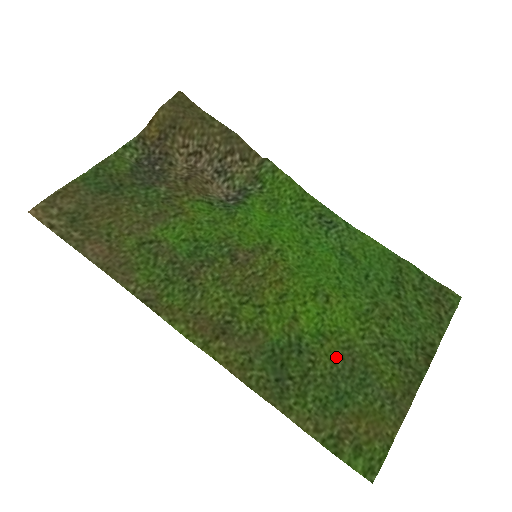
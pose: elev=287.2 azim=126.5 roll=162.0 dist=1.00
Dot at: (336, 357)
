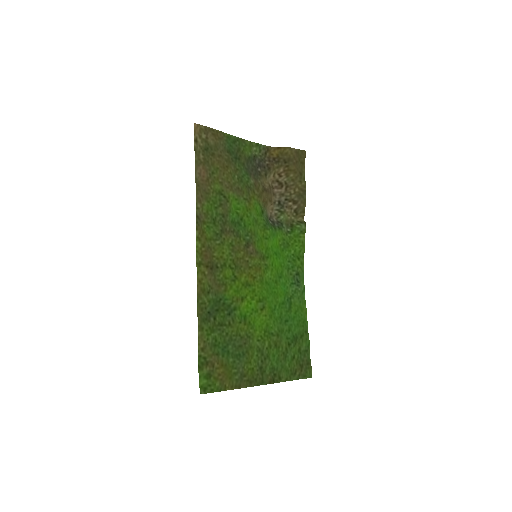
Dot at: (240, 334)
